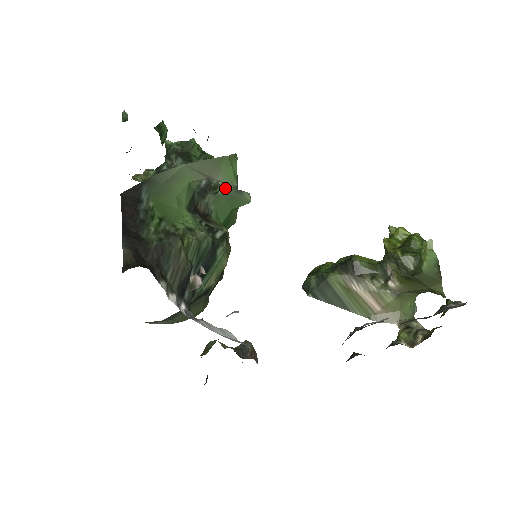
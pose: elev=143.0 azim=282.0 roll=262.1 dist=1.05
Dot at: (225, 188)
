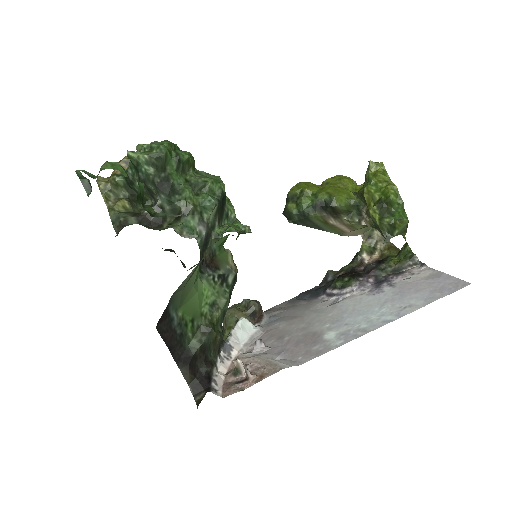
Dot at: occluded
